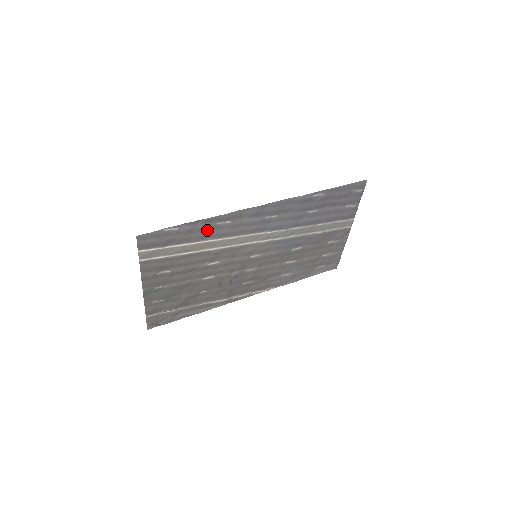
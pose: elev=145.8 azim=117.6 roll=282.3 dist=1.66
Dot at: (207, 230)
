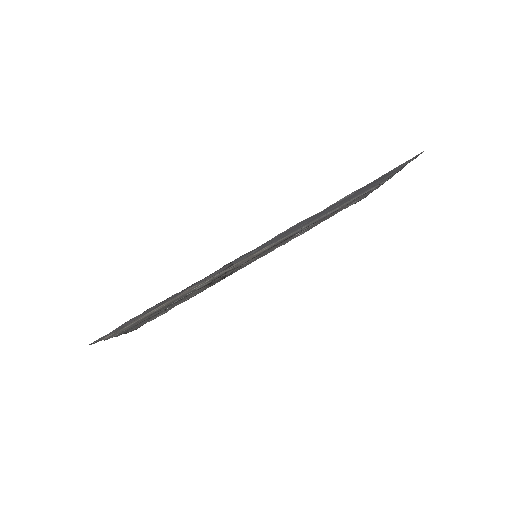
Dot at: (185, 289)
